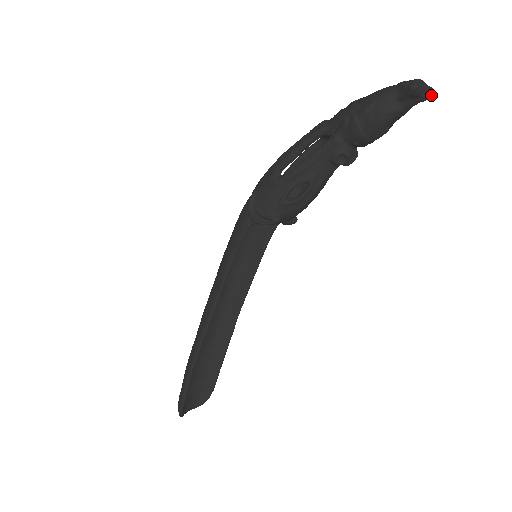
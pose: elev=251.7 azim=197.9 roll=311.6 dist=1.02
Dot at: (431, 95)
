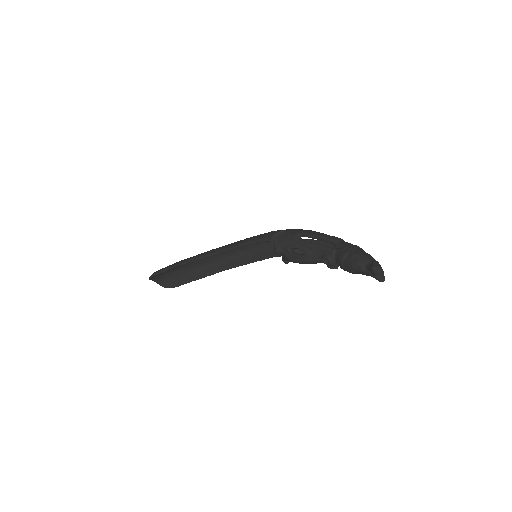
Dot at: (381, 280)
